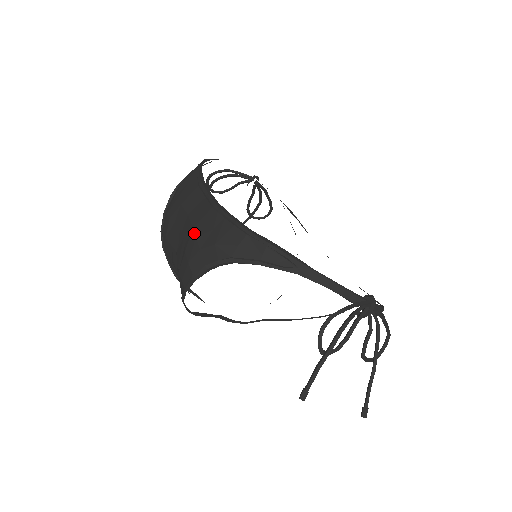
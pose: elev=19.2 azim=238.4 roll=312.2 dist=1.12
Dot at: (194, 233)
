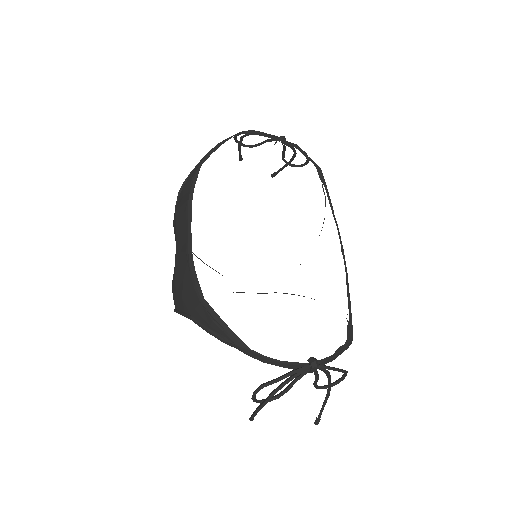
Dot at: (174, 271)
